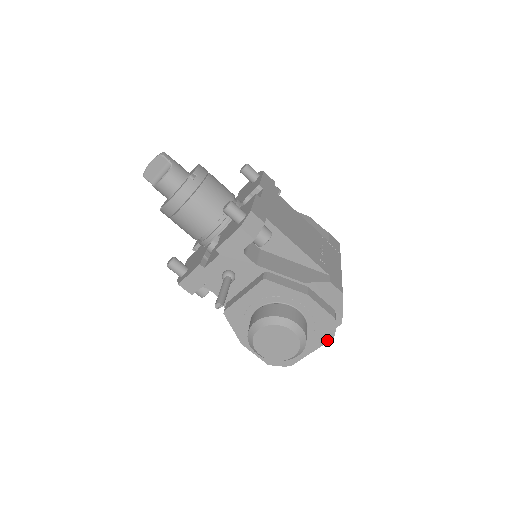
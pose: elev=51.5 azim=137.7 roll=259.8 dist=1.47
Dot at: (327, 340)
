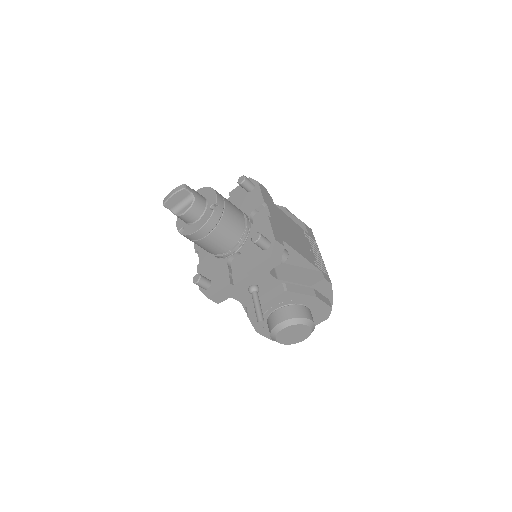
Dot at: (322, 321)
